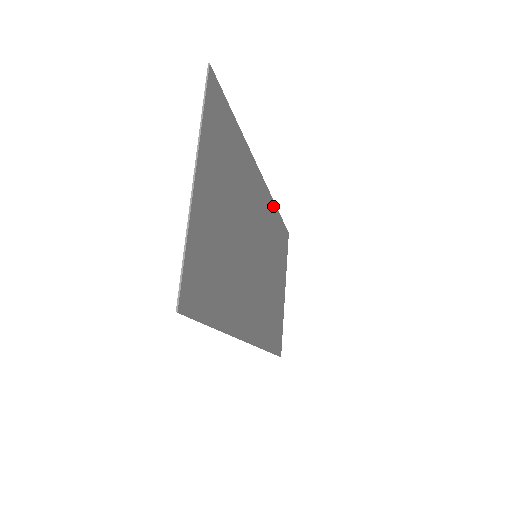
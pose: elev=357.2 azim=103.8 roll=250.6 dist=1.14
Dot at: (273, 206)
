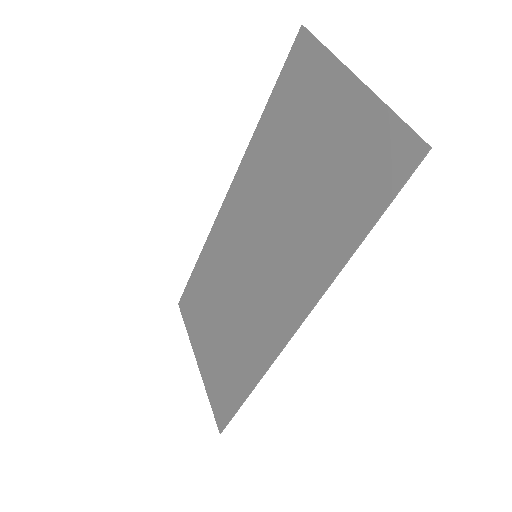
Dot at: (209, 243)
